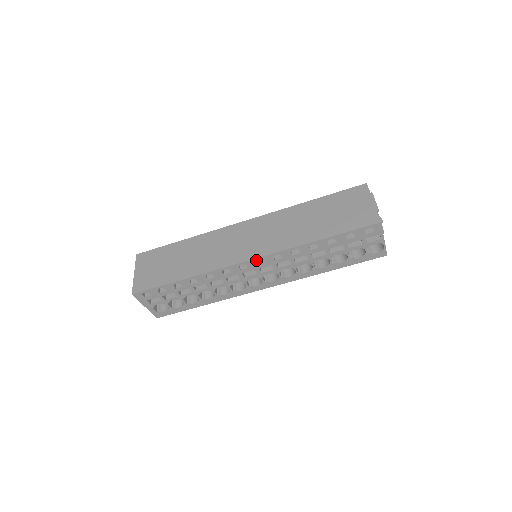
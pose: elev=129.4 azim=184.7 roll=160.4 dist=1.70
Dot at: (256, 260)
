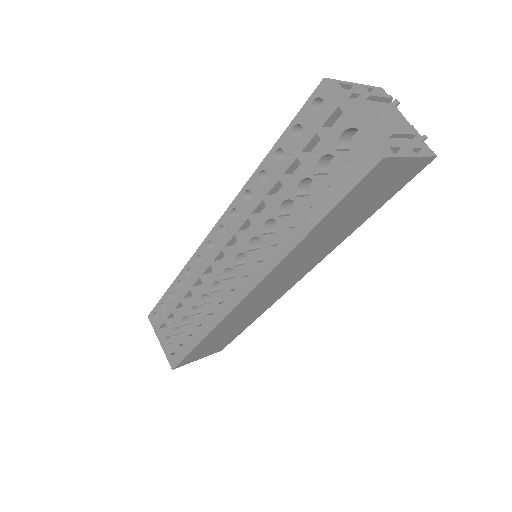
Dot at: (217, 228)
